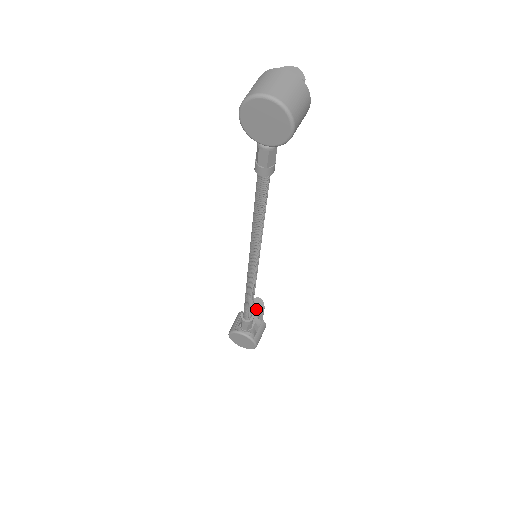
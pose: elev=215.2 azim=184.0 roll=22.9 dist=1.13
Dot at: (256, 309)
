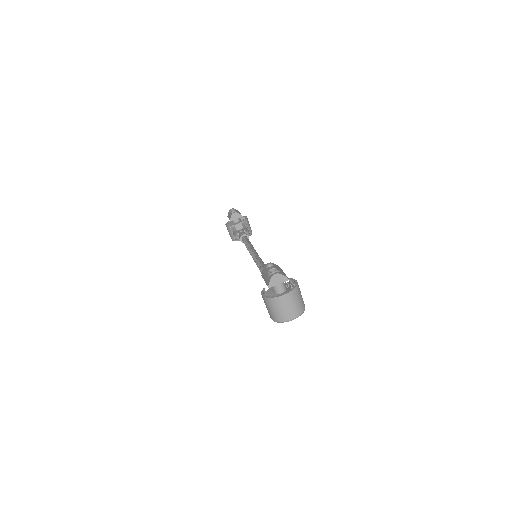
Dot at: occluded
